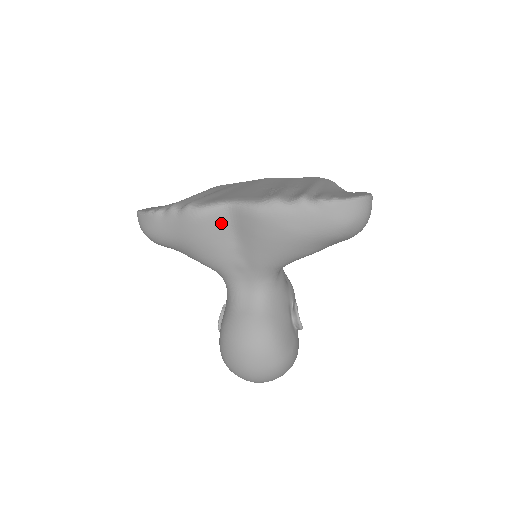
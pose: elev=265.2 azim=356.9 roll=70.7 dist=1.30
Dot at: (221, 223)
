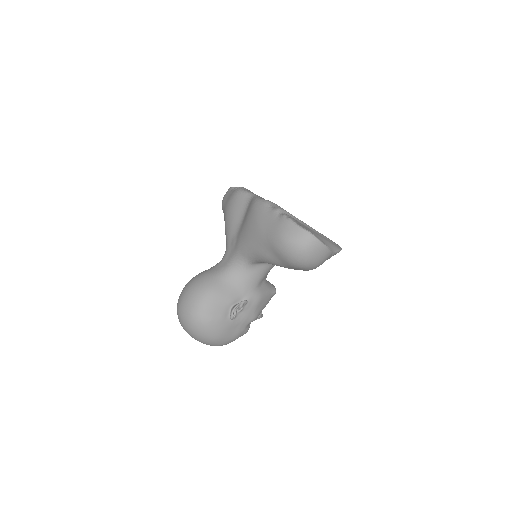
Dot at: (243, 205)
